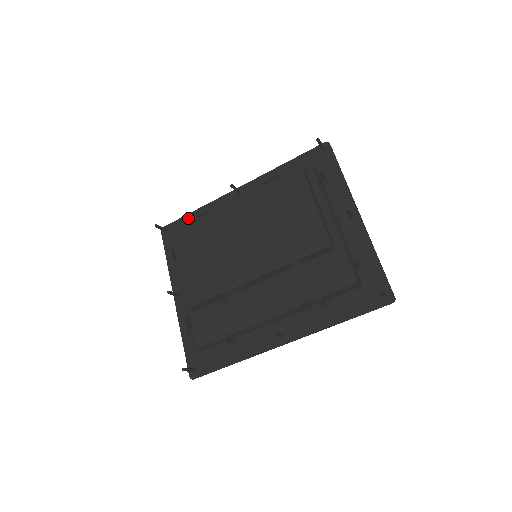
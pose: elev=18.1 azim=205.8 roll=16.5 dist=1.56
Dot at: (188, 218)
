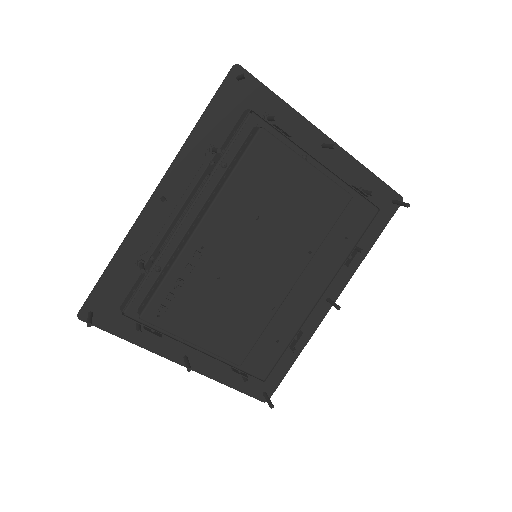
Dot at: (110, 277)
